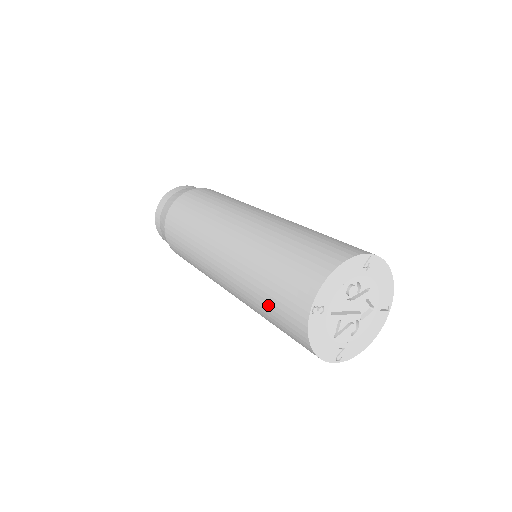
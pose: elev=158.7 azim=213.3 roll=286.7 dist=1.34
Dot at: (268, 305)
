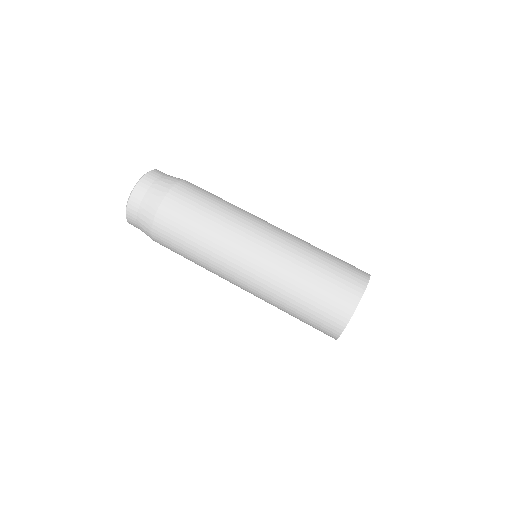
Dot at: (307, 306)
